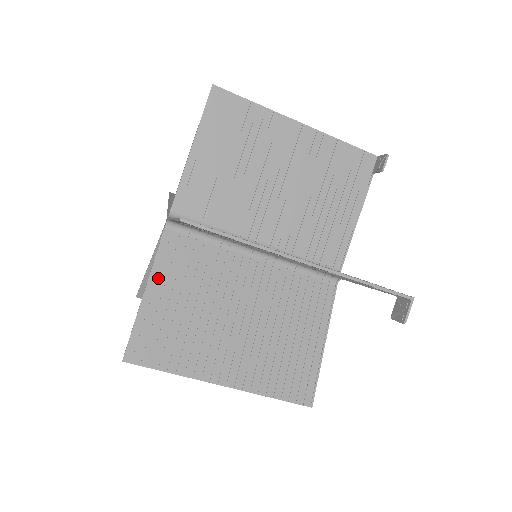
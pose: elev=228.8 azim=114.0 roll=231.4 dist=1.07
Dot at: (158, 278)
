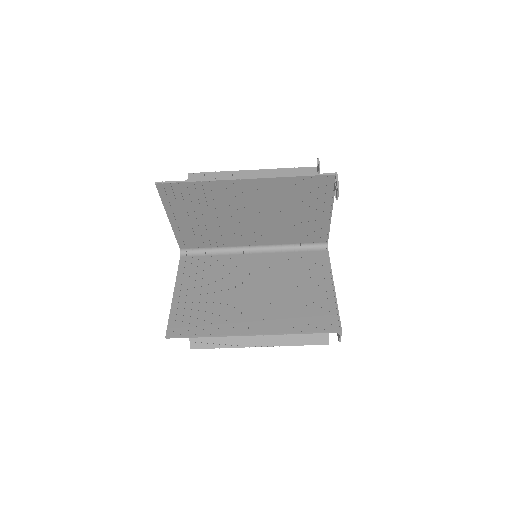
Dot at: (182, 283)
